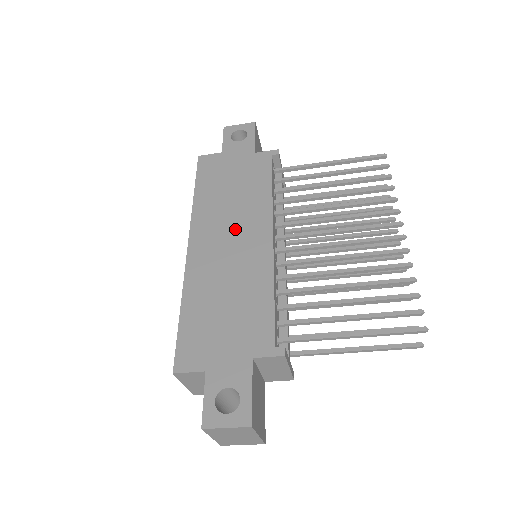
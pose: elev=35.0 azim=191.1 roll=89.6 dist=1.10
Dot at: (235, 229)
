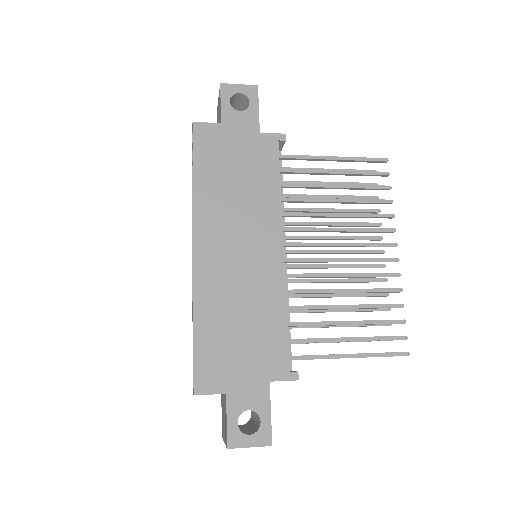
Dot at: (244, 234)
